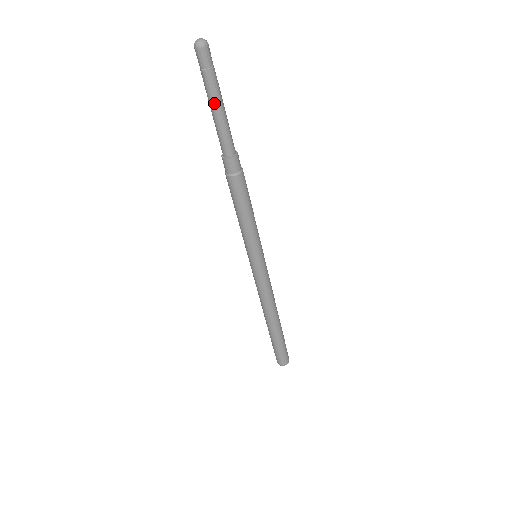
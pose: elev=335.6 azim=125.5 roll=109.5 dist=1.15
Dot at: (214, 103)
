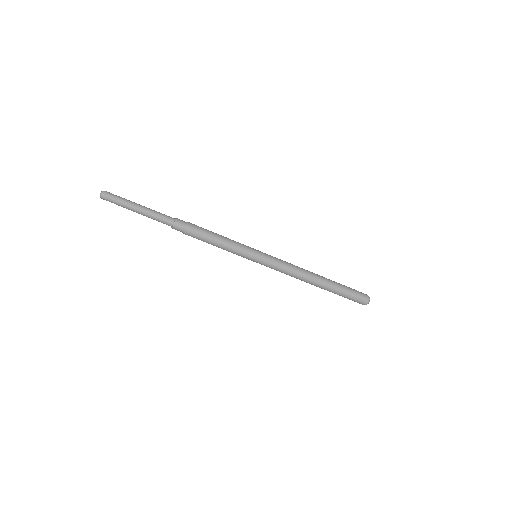
Dot at: (136, 212)
